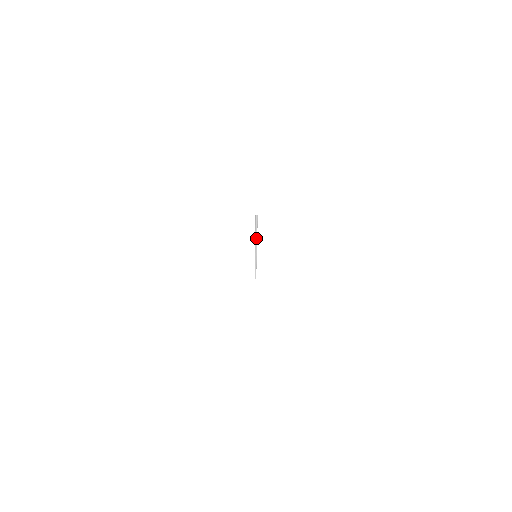
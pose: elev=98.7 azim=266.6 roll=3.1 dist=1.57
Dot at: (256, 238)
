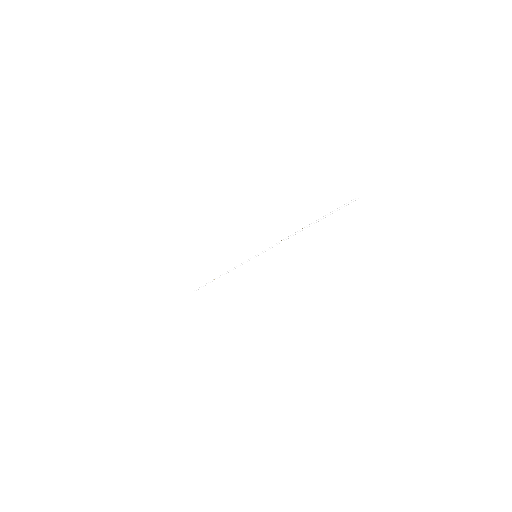
Dot at: (303, 229)
